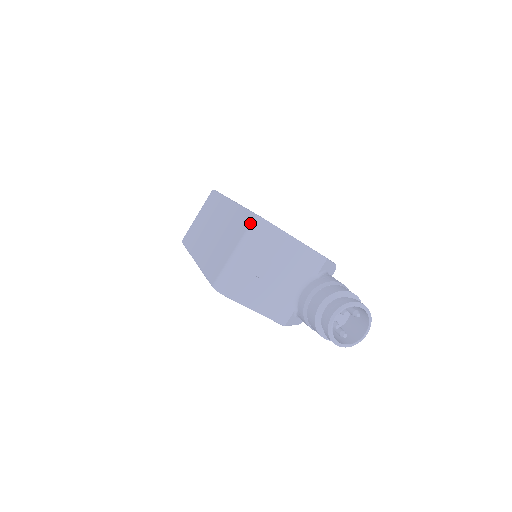
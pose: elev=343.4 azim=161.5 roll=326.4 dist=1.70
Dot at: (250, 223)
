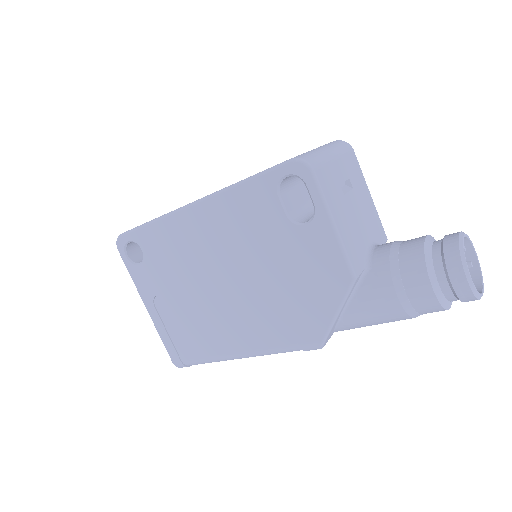
Dot at: (330, 142)
